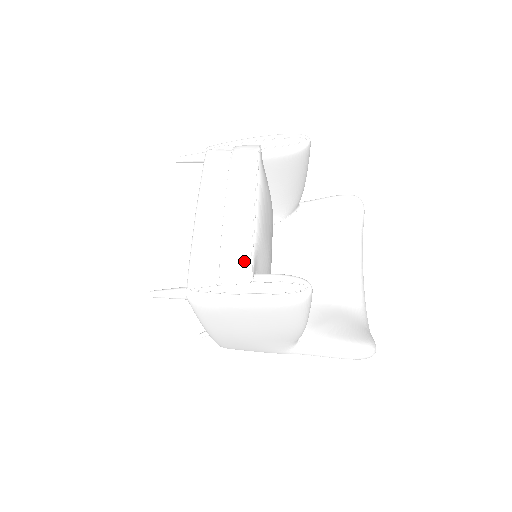
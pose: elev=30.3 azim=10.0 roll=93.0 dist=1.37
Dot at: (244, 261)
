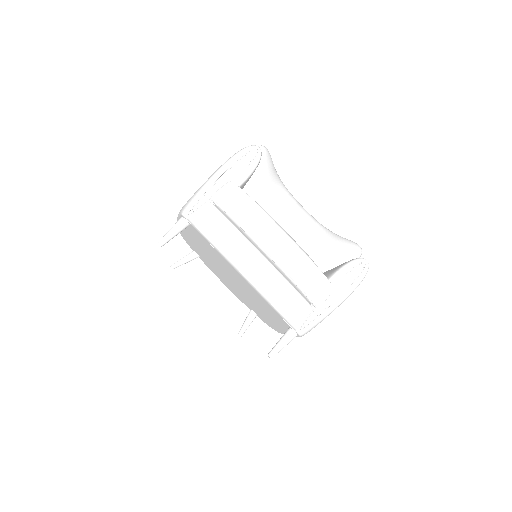
Dot at: (322, 282)
